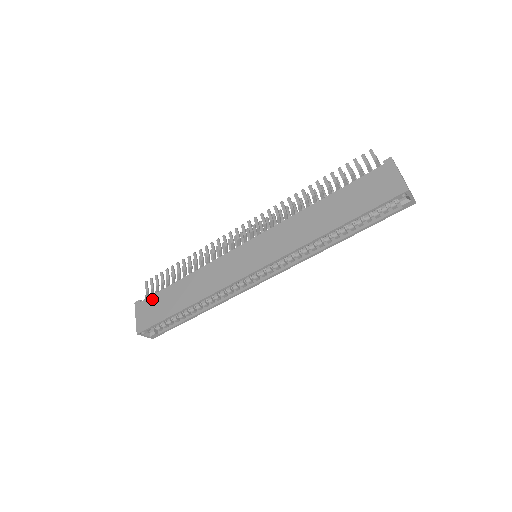
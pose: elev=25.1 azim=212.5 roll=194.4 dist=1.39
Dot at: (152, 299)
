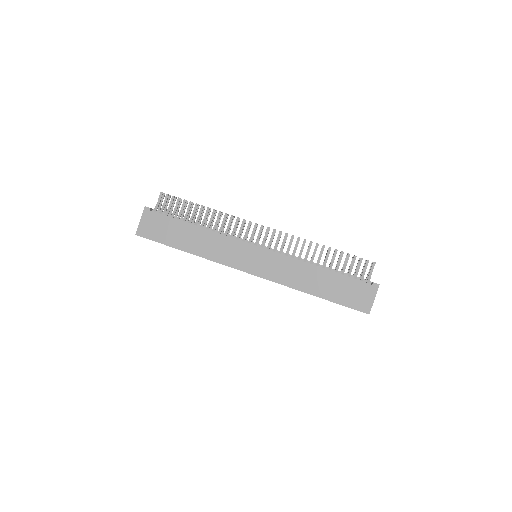
Dot at: (162, 218)
